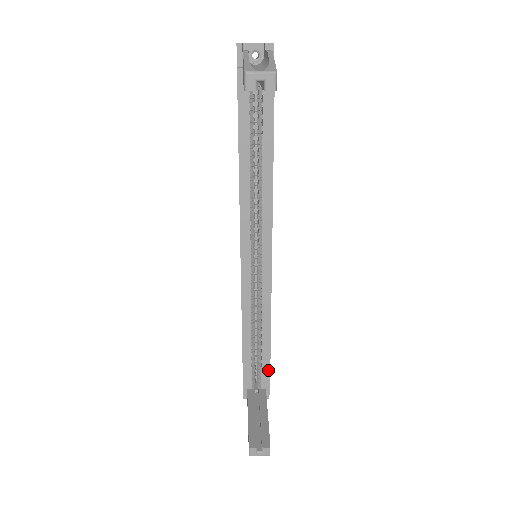
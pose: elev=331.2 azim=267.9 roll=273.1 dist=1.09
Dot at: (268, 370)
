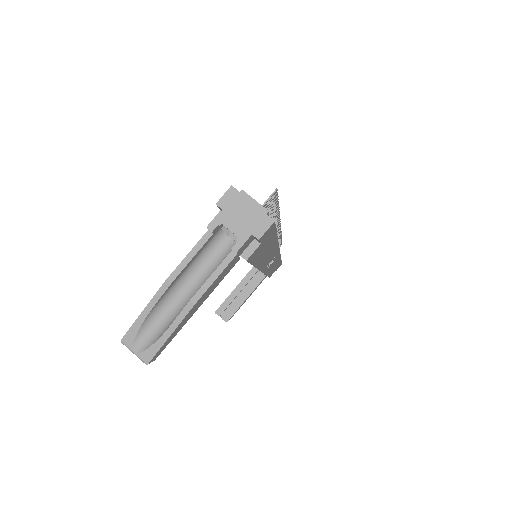
Dot at: occluded
